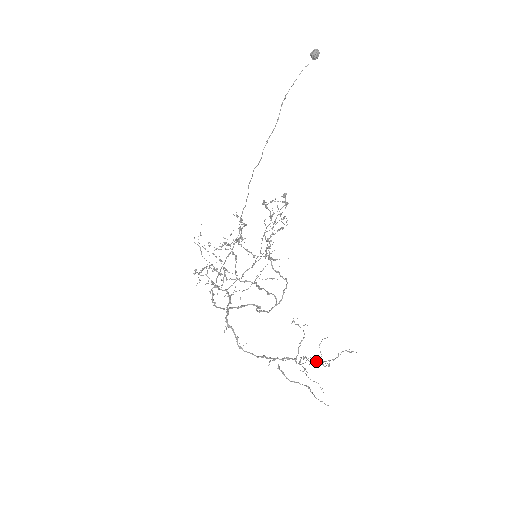
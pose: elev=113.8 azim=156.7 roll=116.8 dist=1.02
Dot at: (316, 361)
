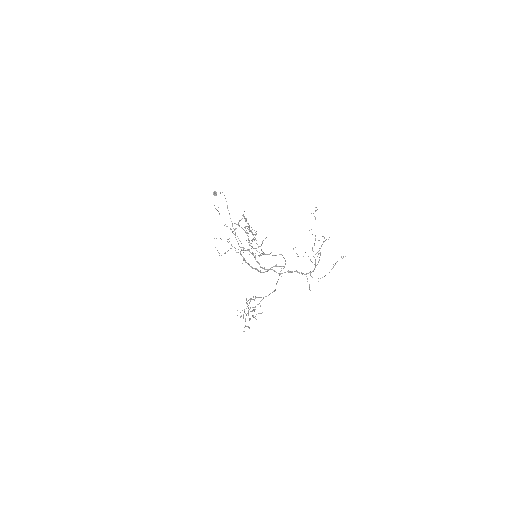
Dot at: (315, 239)
